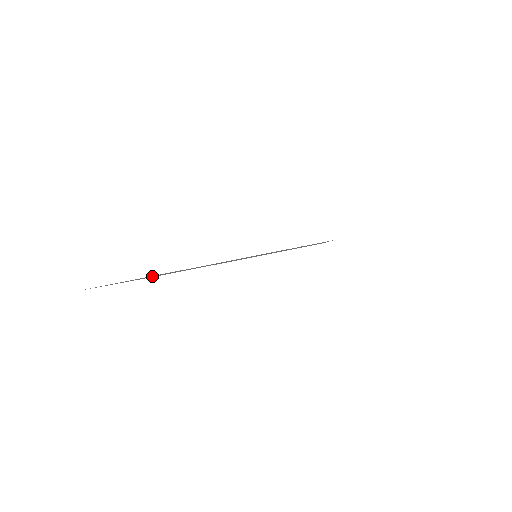
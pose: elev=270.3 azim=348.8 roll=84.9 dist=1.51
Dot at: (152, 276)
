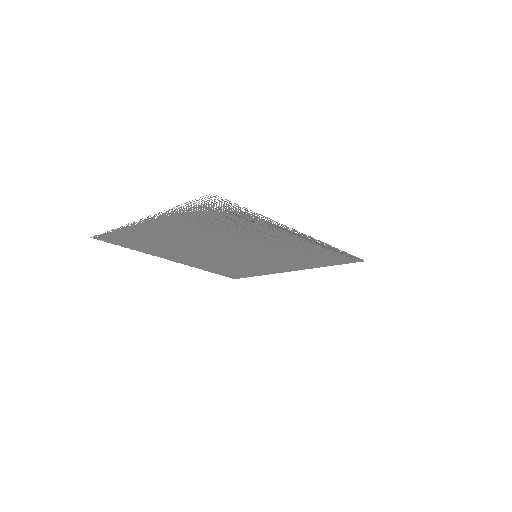
Dot at: (230, 222)
